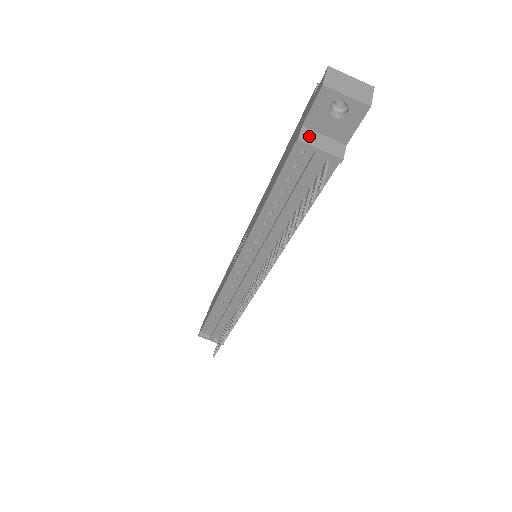
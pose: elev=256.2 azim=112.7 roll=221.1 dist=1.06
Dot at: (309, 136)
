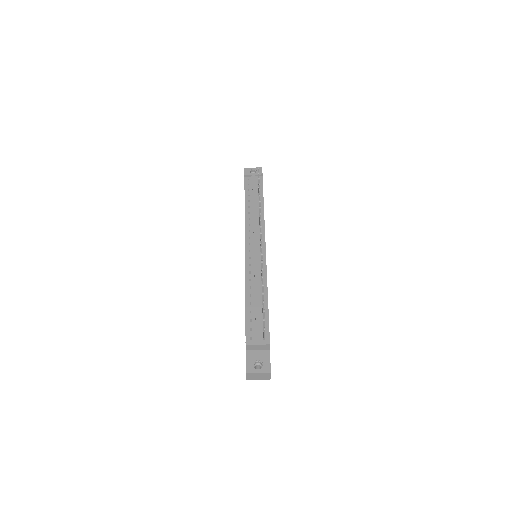
Dot at: (248, 177)
